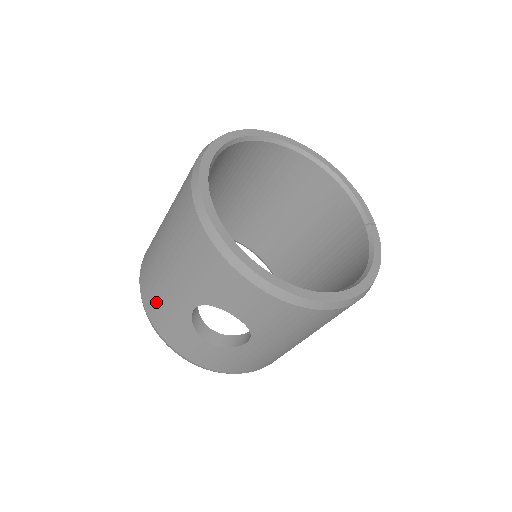
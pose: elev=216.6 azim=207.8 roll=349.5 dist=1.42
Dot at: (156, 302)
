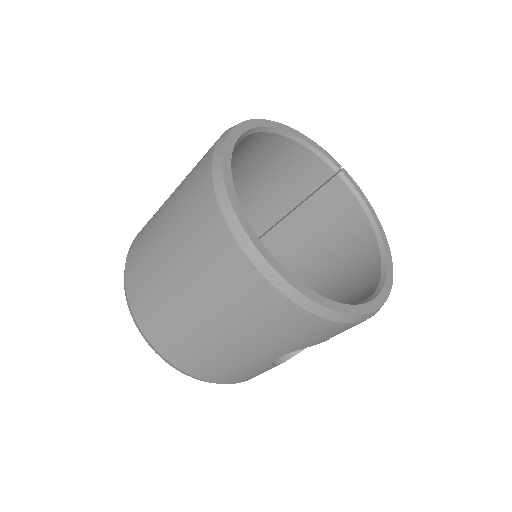
Dot at: (215, 369)
